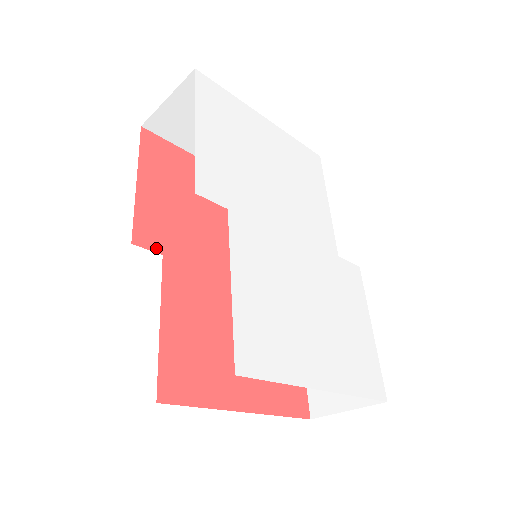
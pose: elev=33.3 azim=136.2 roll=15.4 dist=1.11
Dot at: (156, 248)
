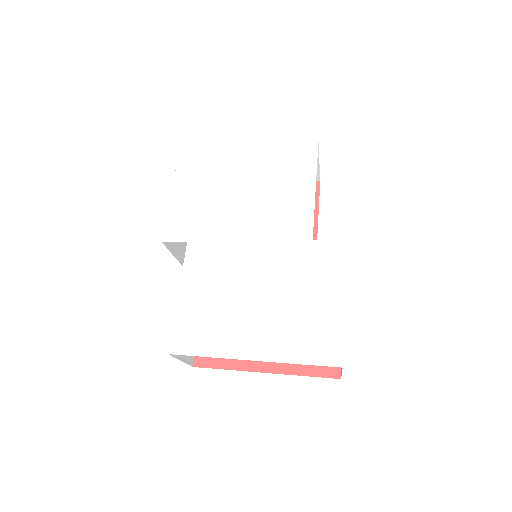
Dot at: occluded
